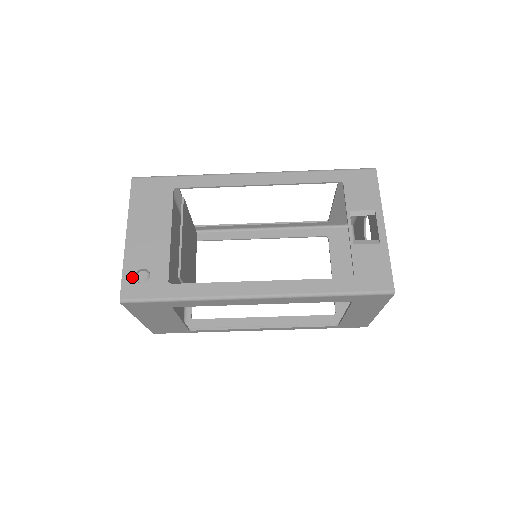
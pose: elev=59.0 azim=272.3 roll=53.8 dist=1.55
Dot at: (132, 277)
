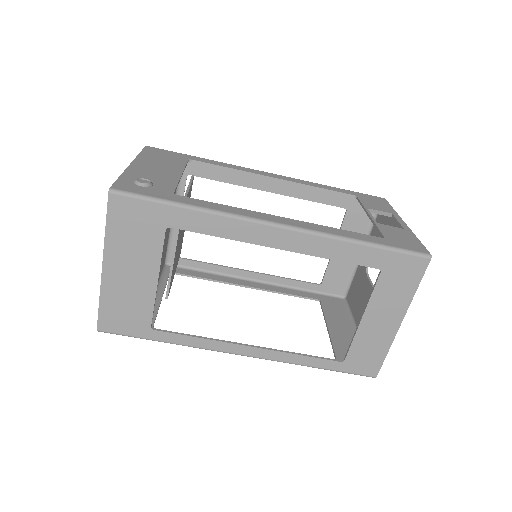
Dot at: (130, 181)
